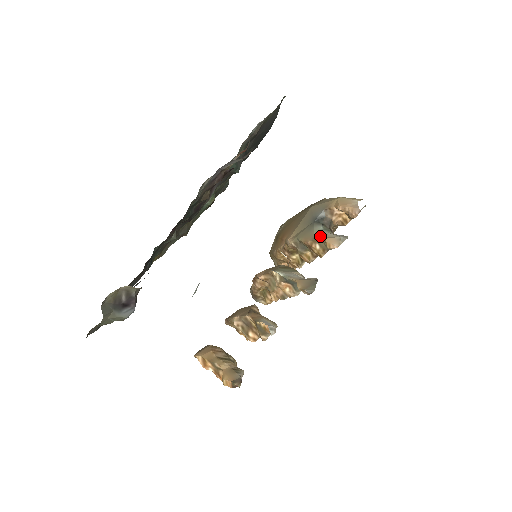
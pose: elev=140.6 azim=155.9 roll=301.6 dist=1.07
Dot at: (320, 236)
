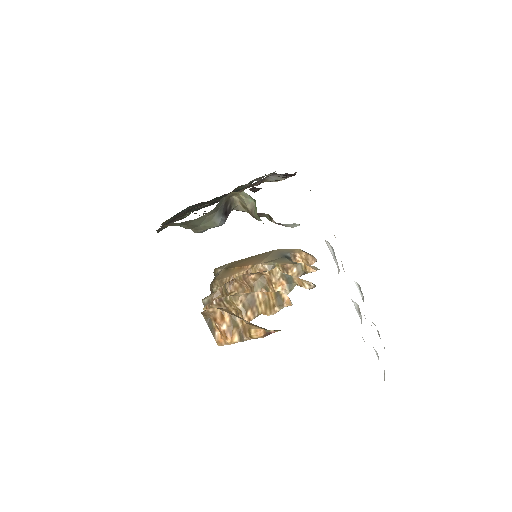
Dot at: occluded
